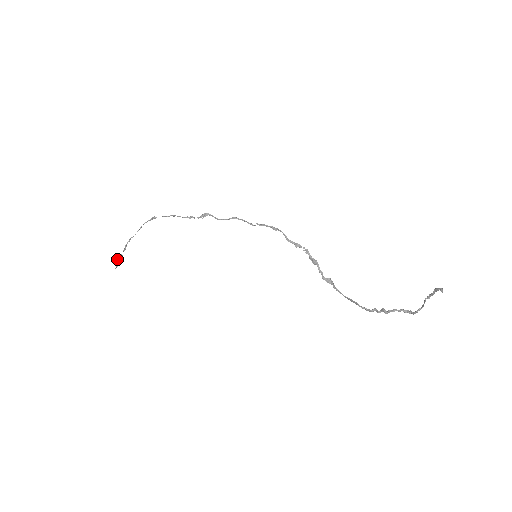
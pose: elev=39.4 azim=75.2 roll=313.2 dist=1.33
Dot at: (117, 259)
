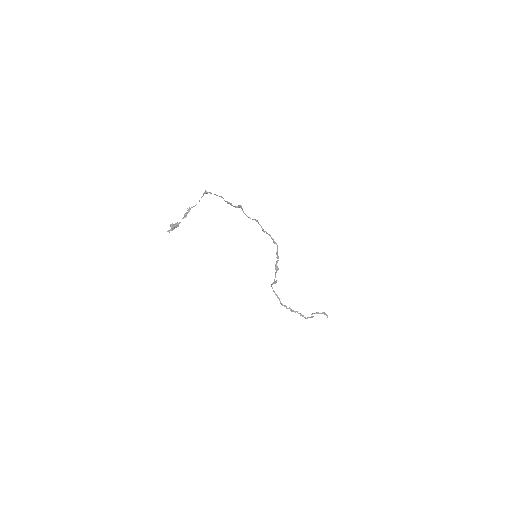
Dot at: (177, 226)
